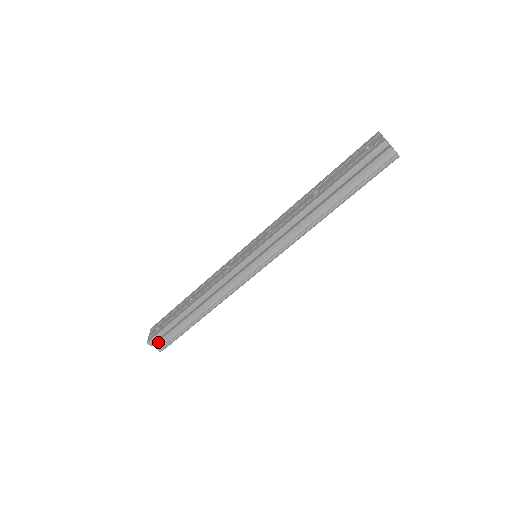
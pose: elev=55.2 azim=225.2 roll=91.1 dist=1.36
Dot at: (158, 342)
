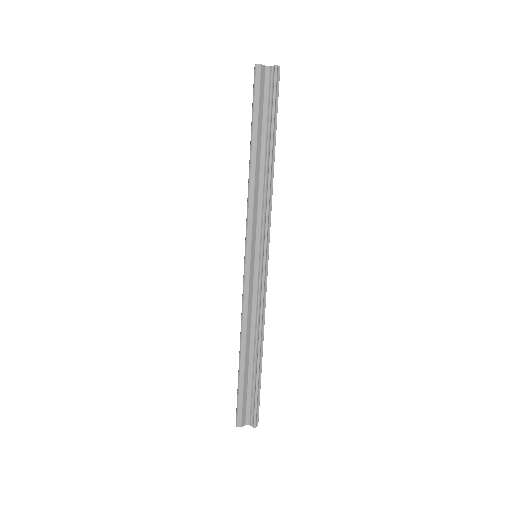
Dot at: (246, 418)
